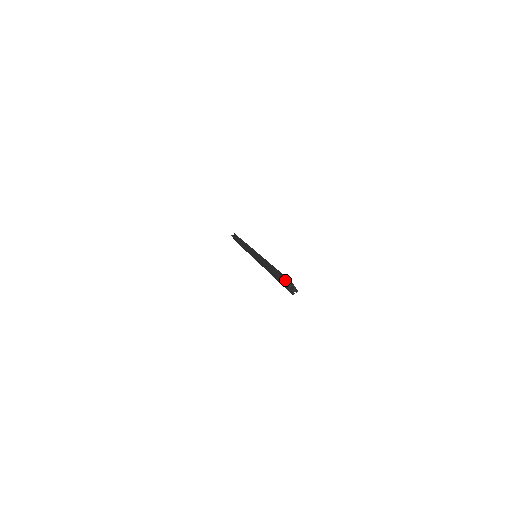
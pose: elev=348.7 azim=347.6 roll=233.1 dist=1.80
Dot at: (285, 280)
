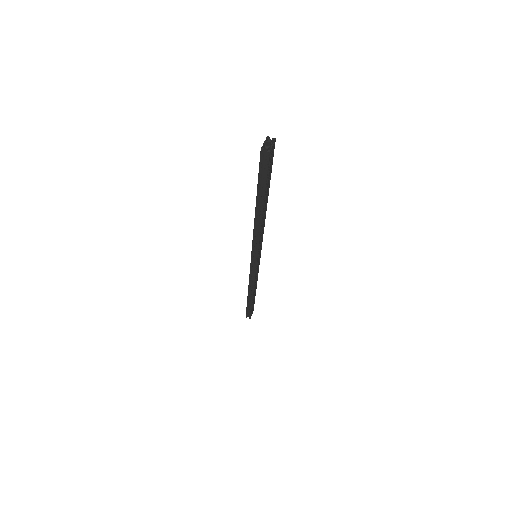
Dot at: occluded
